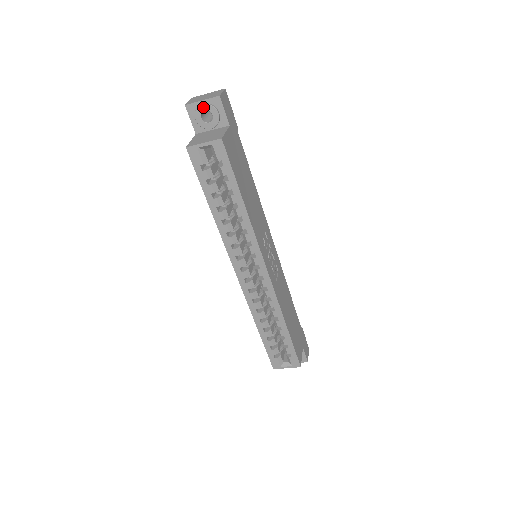
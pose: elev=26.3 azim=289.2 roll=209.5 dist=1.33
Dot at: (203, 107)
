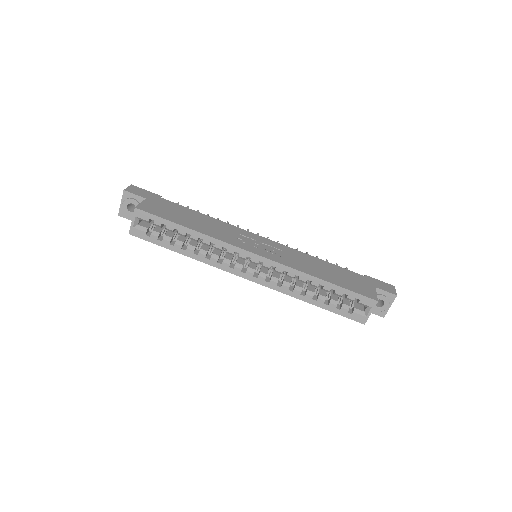
Dot at: (124, 205)
